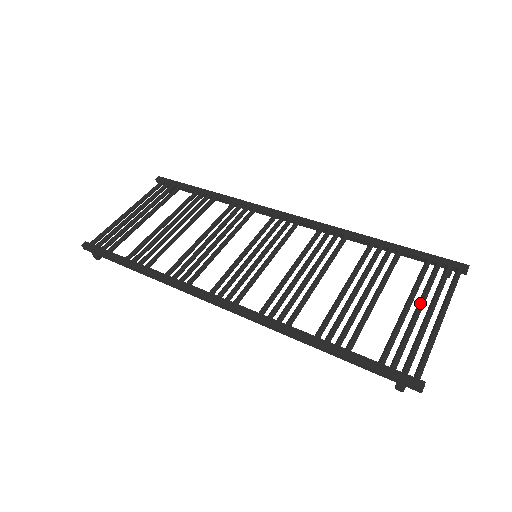
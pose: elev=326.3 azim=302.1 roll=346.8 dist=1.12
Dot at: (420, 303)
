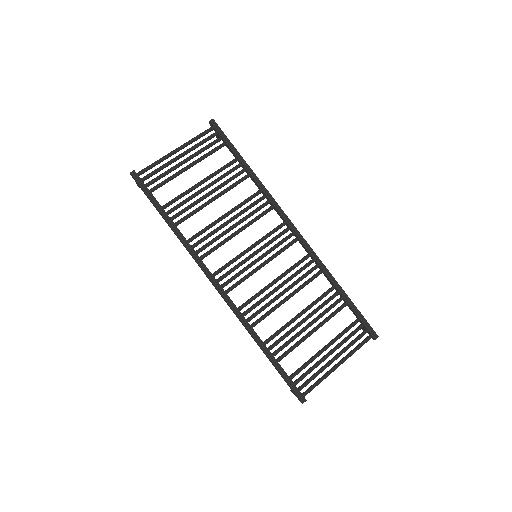
Dot at: (335, 349)
